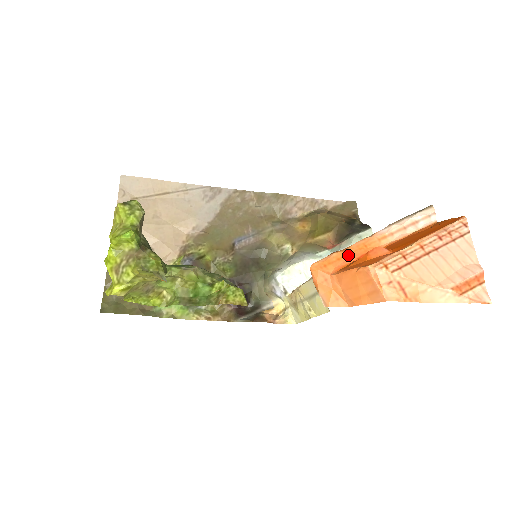
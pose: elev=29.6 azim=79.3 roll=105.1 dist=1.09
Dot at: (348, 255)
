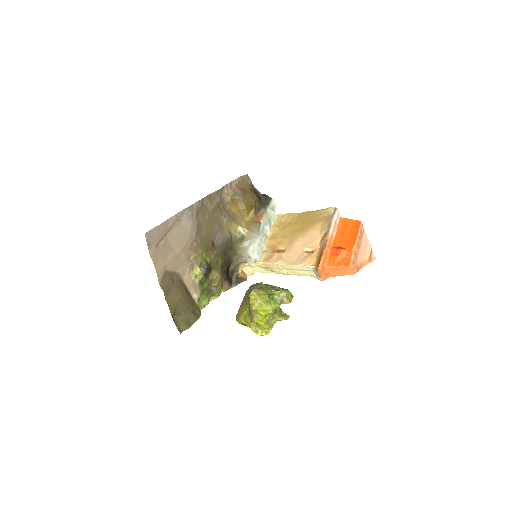
Dot at: (326, 254)
